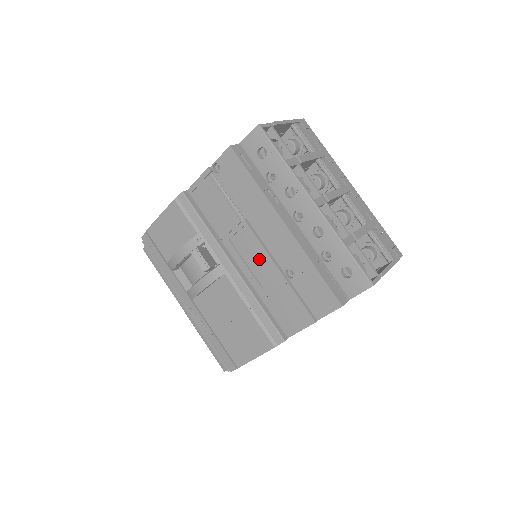
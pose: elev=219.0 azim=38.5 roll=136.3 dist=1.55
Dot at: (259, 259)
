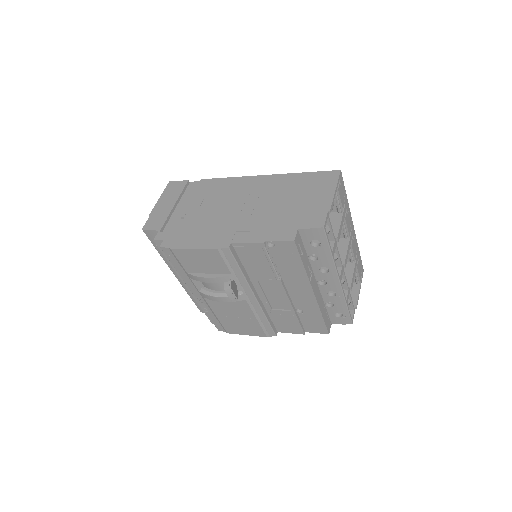
Dot at: (279, 298)
